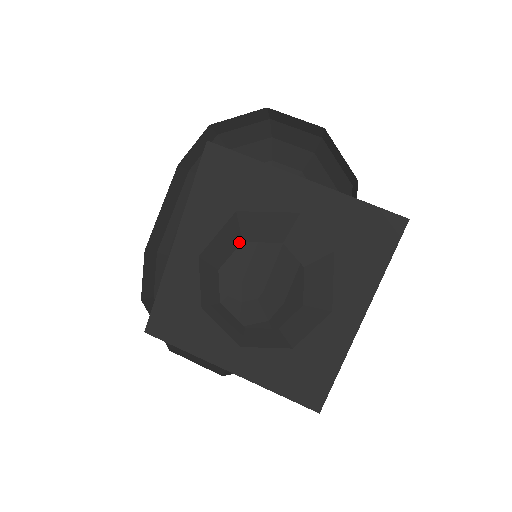
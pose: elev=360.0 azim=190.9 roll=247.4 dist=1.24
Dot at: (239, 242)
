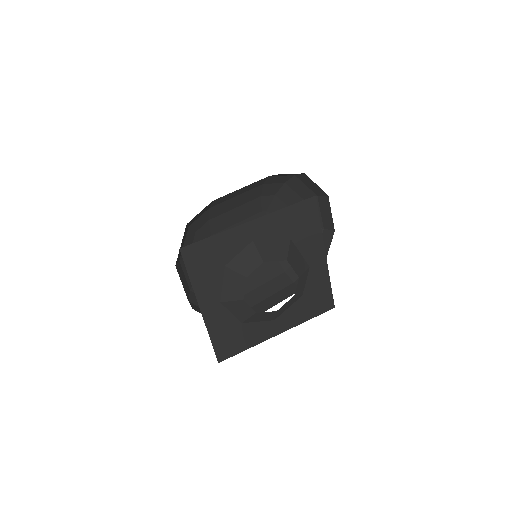
Dot at: (285, 259)
